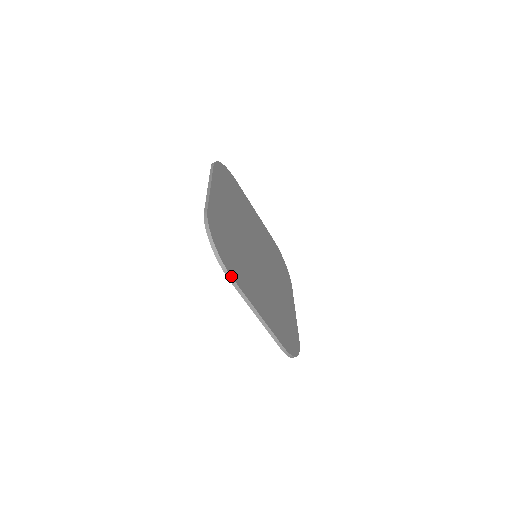
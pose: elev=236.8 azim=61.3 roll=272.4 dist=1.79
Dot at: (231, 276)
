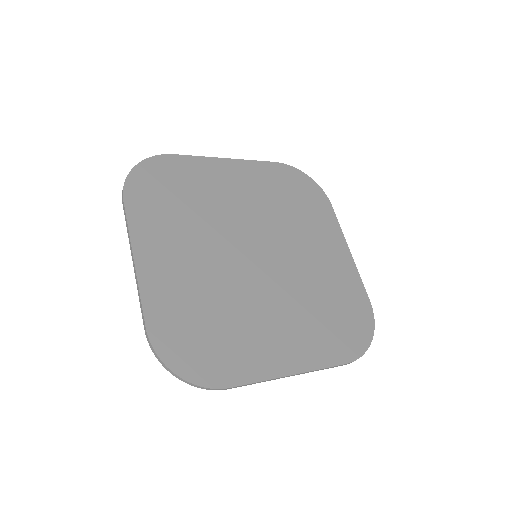
Dot at: (226, 388)
